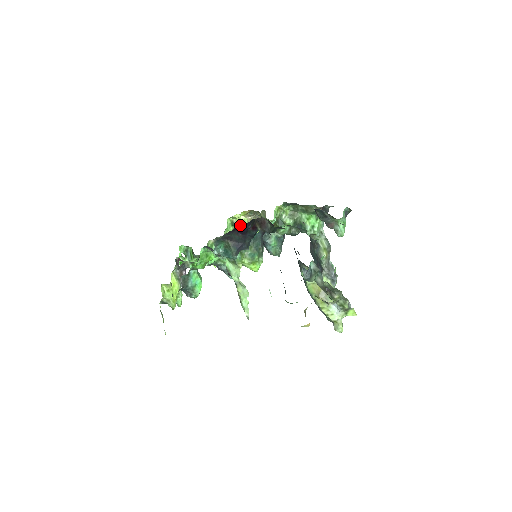
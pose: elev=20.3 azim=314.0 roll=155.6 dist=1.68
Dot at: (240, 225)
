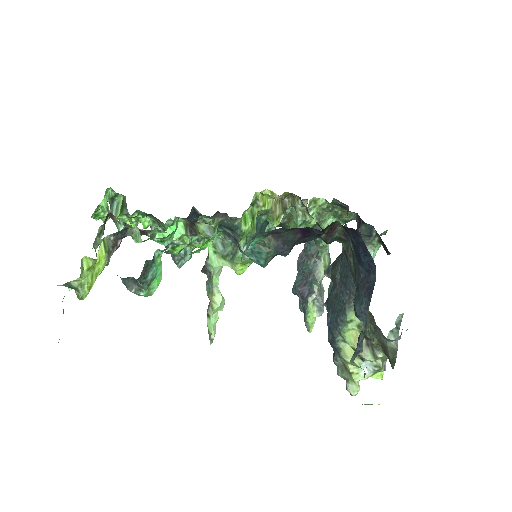
Dot at: (263, 207)
